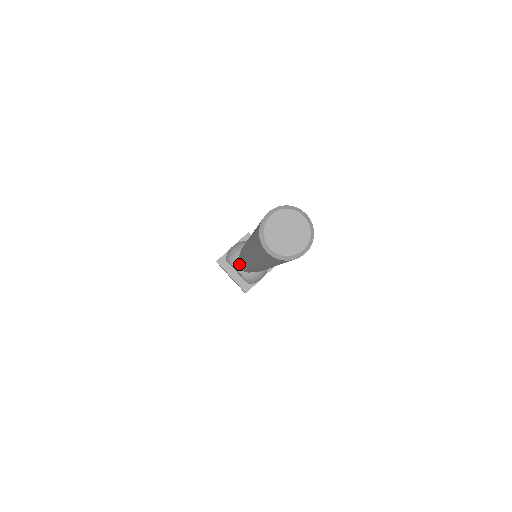
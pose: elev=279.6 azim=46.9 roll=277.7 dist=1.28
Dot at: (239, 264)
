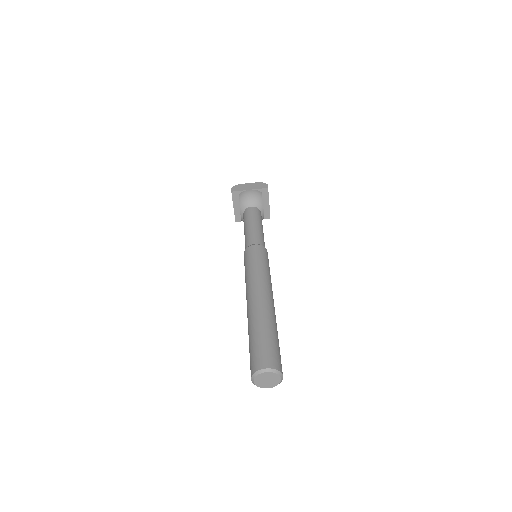
Dot at: (244, 222)
